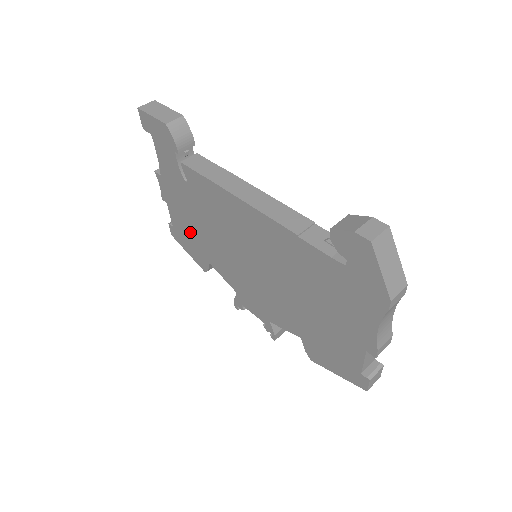
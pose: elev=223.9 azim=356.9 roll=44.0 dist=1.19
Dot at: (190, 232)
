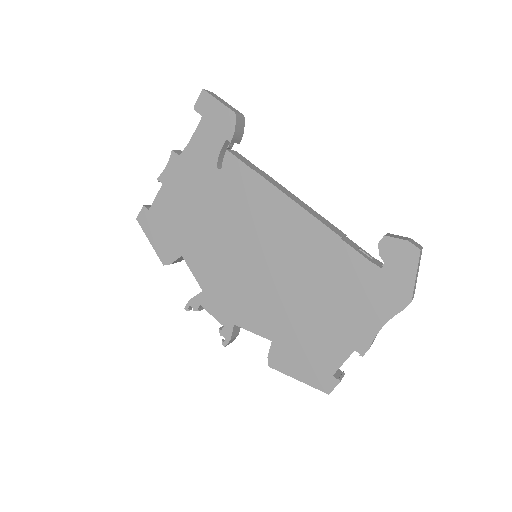
Dot at: (177, 219)
